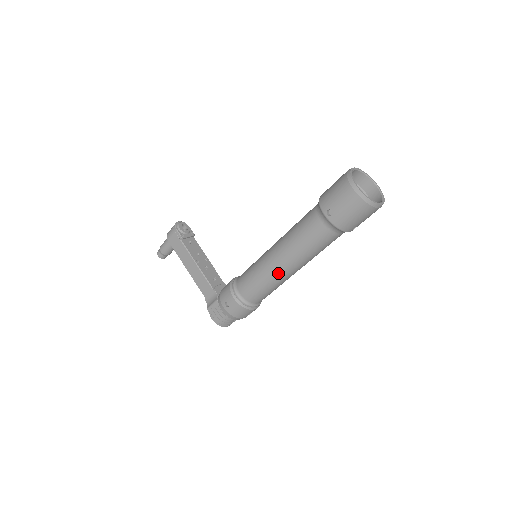
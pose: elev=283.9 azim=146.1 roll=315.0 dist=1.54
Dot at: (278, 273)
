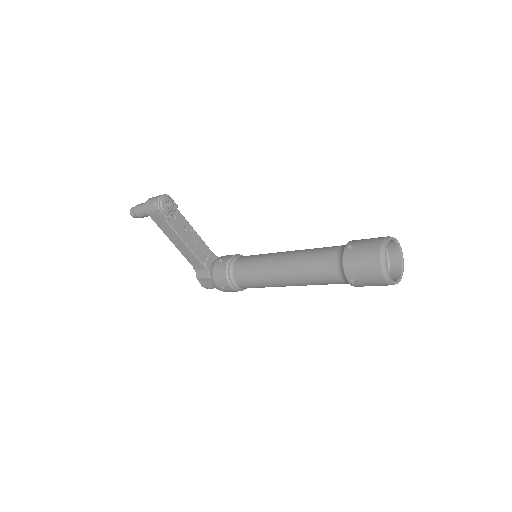
Dot at: (282, 286)
